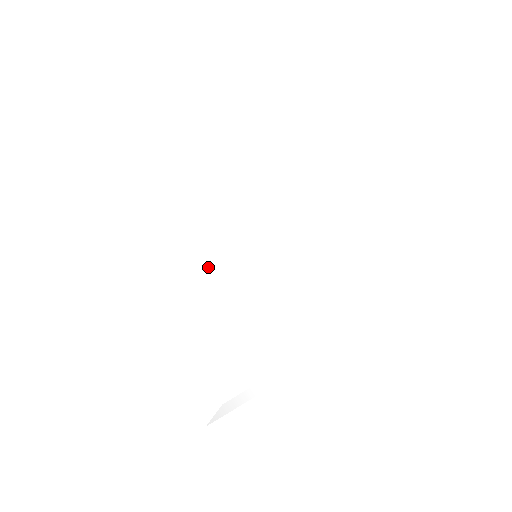
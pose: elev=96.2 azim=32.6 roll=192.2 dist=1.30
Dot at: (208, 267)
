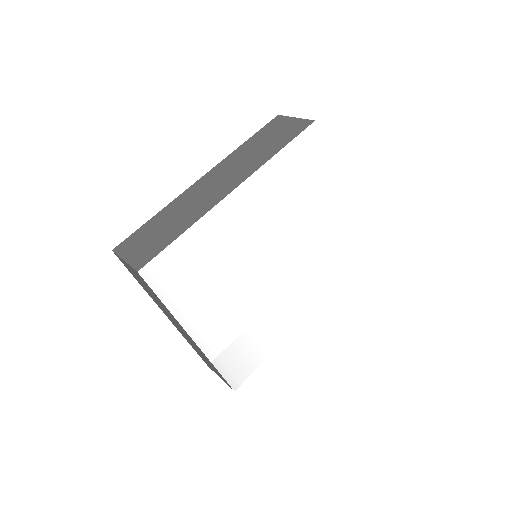
Dot at: (244, 280)
